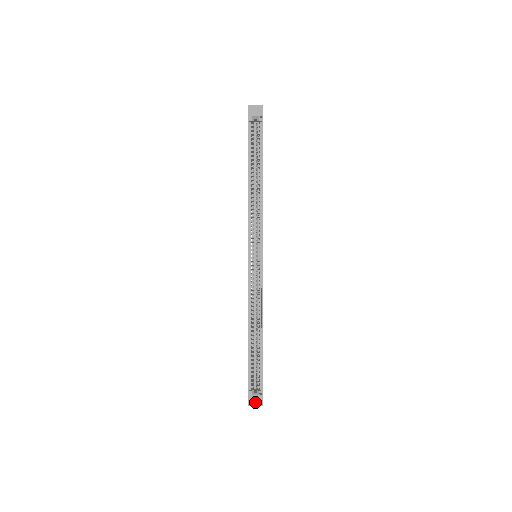
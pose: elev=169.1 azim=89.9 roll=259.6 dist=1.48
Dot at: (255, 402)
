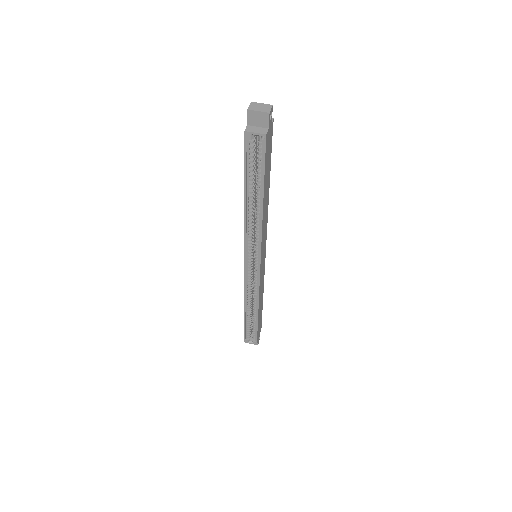
Dot at: occluded
